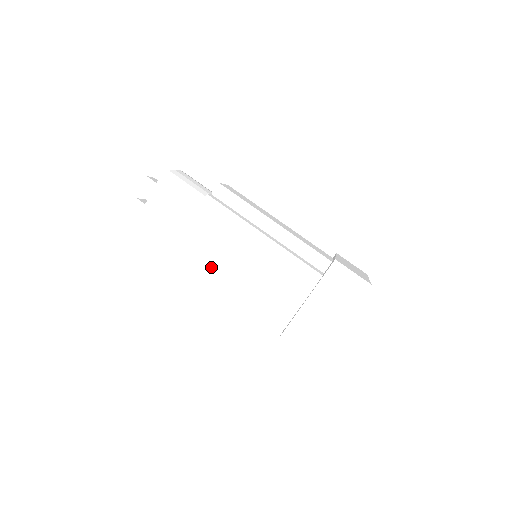
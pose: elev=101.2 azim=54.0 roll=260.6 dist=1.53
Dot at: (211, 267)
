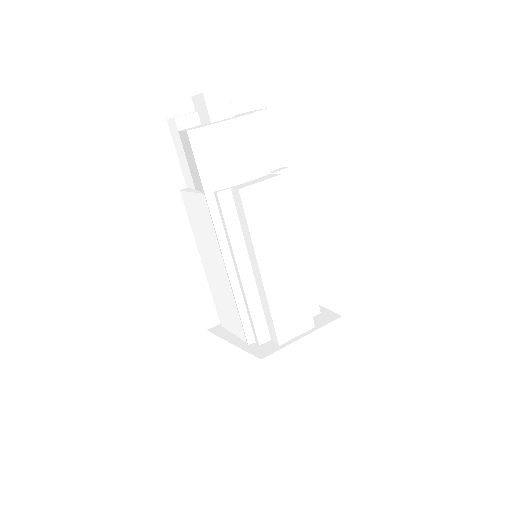
Dot at: (198, 239)
